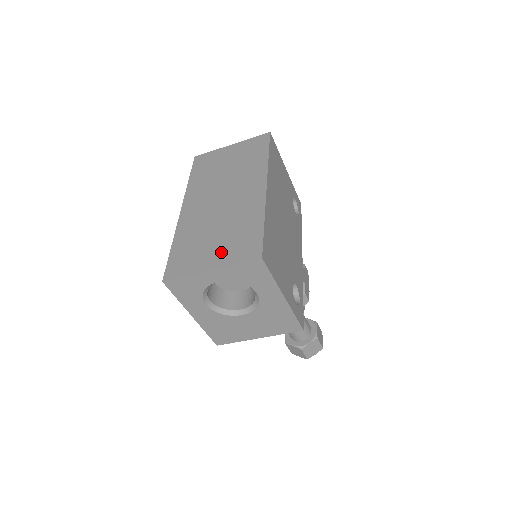
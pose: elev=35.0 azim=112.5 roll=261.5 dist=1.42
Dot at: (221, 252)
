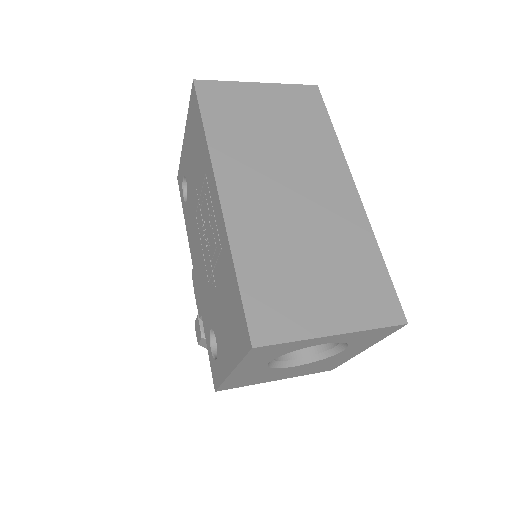
Dot at: (339, 302)
